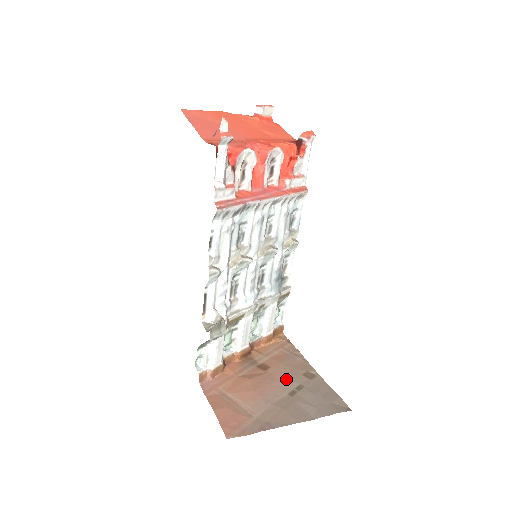
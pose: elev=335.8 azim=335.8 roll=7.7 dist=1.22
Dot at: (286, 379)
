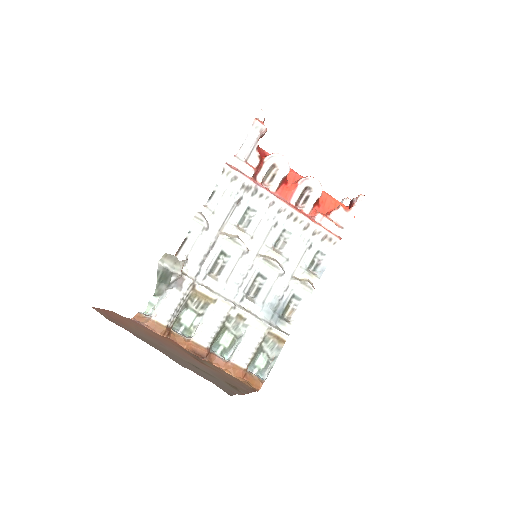
Dot at: (205, 368)
